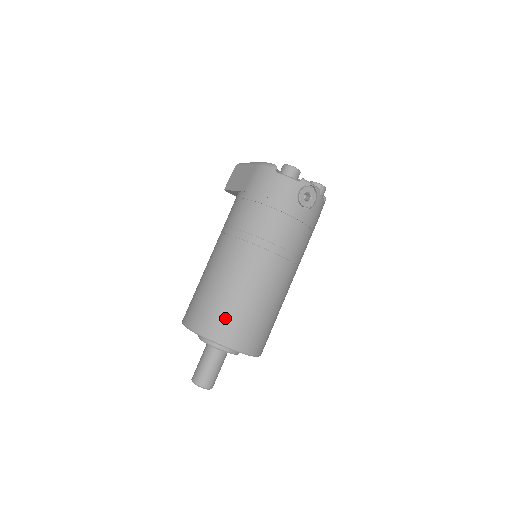
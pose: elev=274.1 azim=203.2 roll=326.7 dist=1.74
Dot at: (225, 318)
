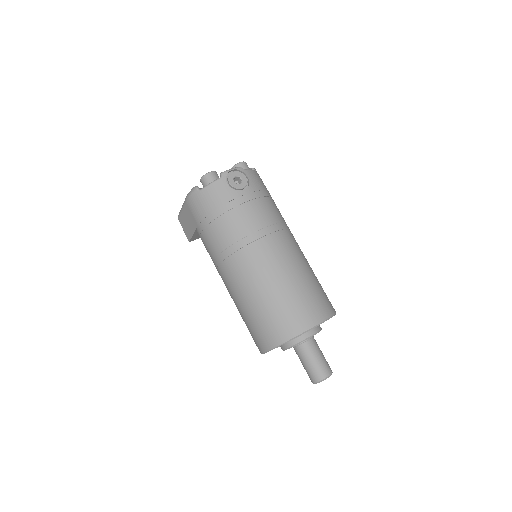
Dot at: (279, 316)
